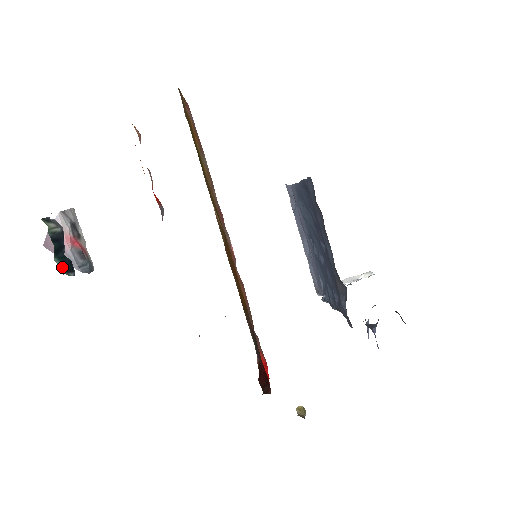
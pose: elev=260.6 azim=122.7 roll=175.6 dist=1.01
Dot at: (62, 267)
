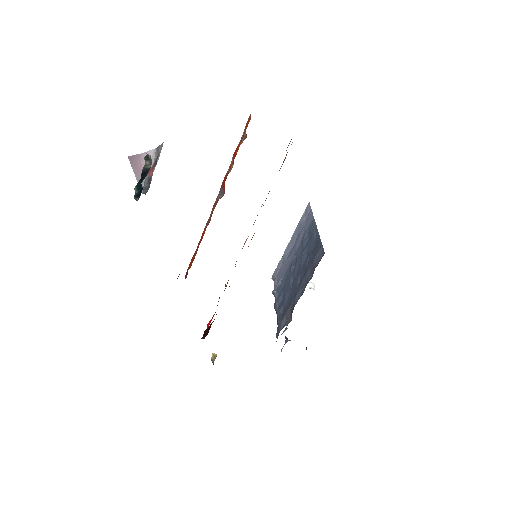
Dot at: (136, 193)
